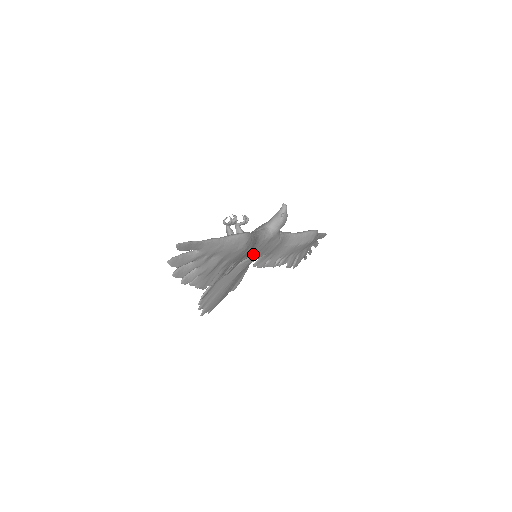
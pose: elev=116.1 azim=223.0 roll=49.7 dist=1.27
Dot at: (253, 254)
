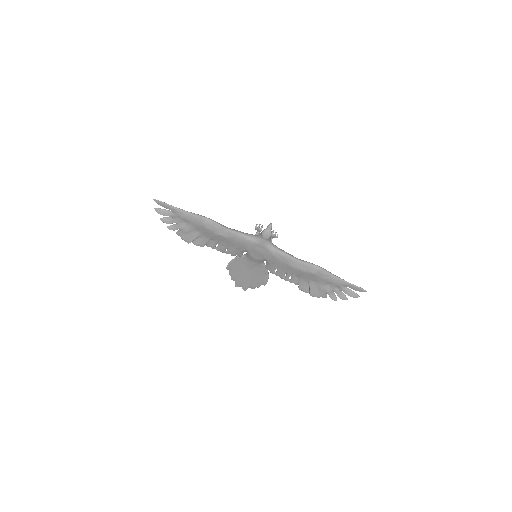
Dot at: (247, 250)
